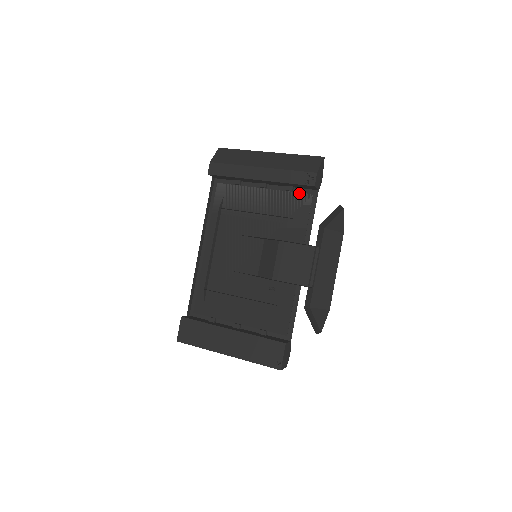
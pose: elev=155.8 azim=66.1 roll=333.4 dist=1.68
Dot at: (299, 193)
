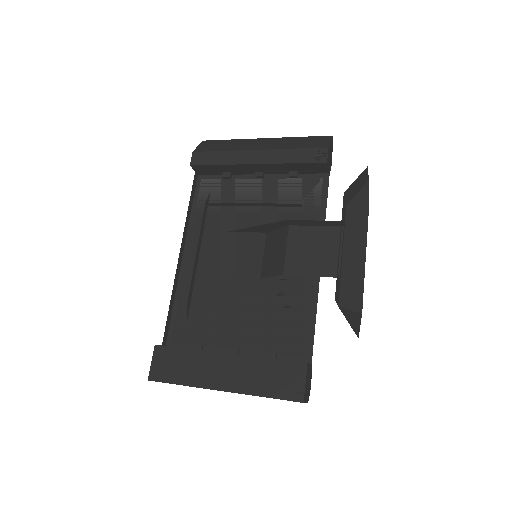
Dot at: (305, 179)
